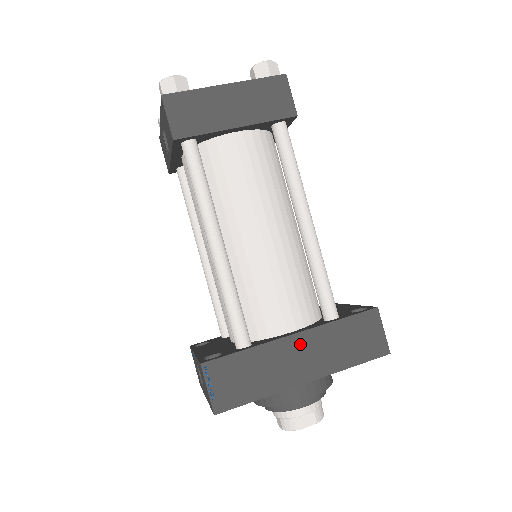
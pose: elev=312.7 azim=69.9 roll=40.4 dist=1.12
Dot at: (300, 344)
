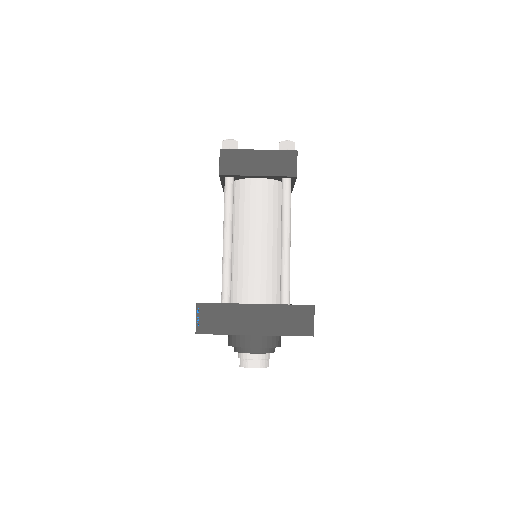
Dot at: (258, 311)
